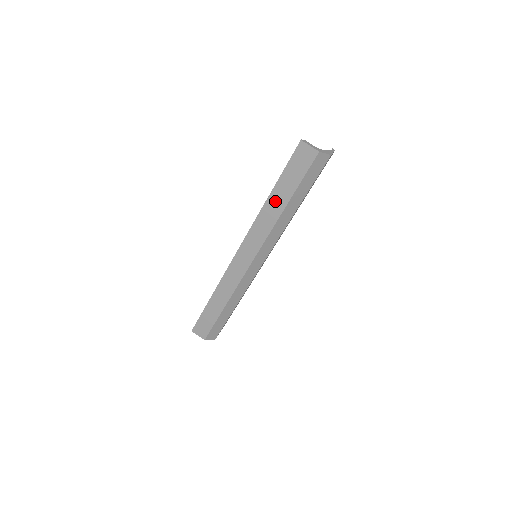
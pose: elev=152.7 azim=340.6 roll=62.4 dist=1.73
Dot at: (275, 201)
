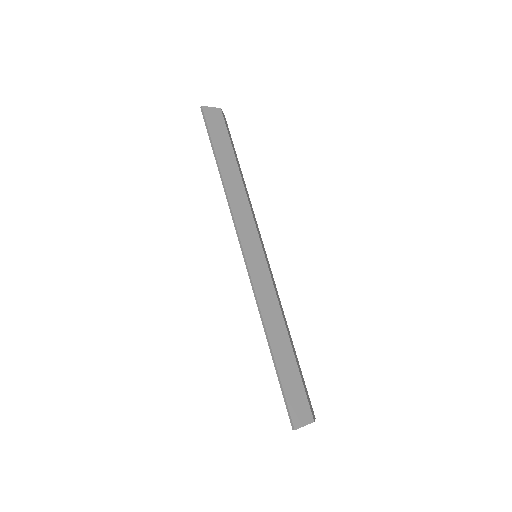
Dot at: (228, 172)
